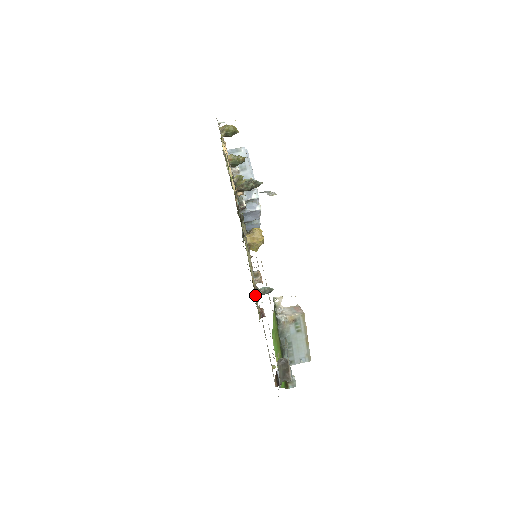
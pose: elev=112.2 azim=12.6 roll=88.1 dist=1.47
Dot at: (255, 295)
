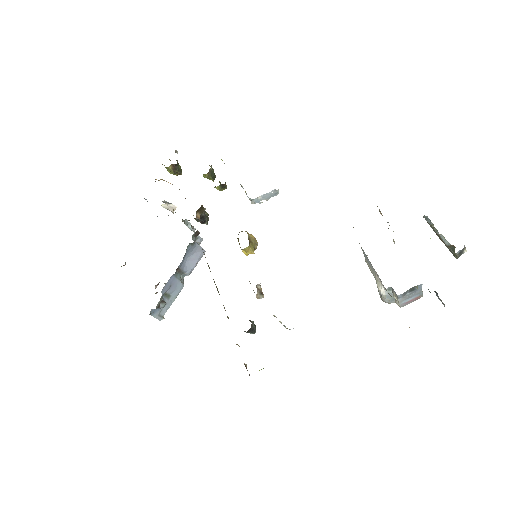
Dot at: occluded
